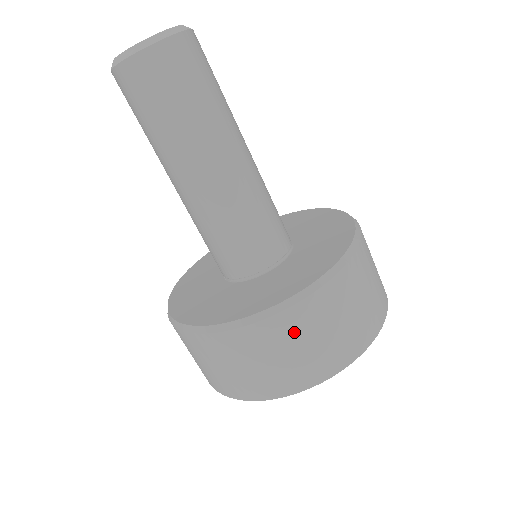
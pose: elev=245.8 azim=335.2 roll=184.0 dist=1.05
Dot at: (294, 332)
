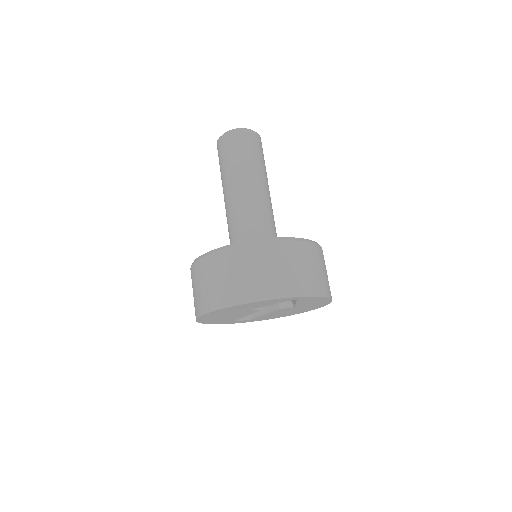
Dot at: (302, 256)
